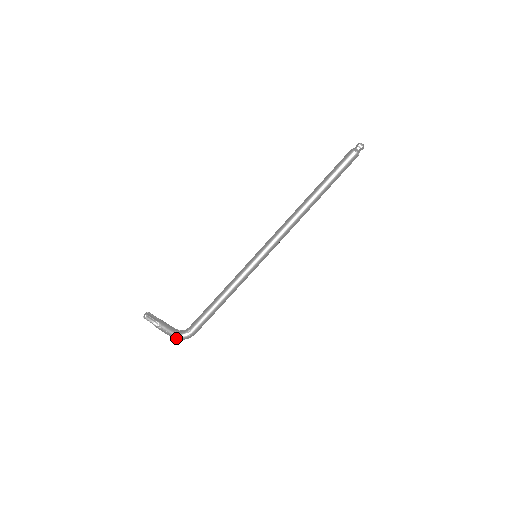
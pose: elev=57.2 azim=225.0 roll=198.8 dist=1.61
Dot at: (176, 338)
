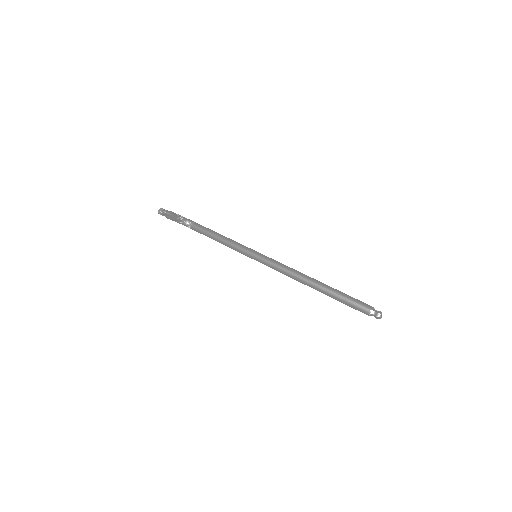
Dot at: occluded
